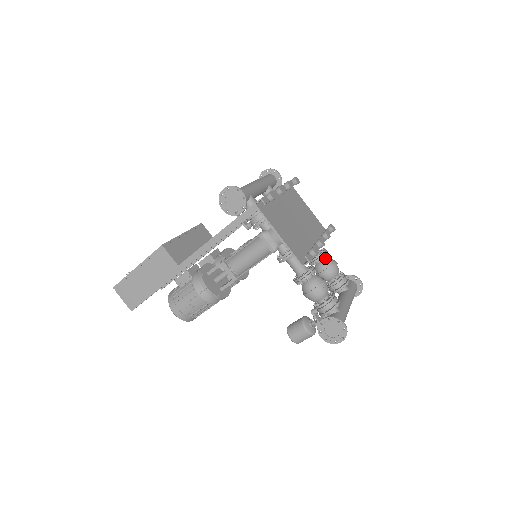
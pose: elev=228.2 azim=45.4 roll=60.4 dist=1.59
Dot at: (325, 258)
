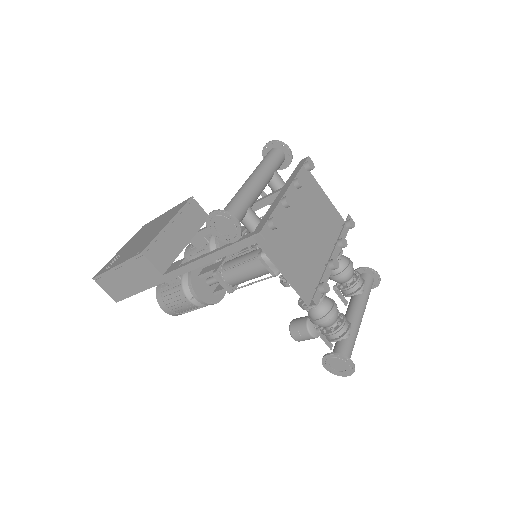
Dot at: (339, 260)
